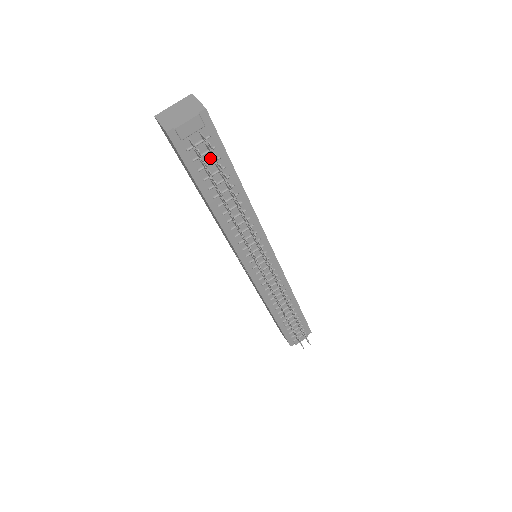
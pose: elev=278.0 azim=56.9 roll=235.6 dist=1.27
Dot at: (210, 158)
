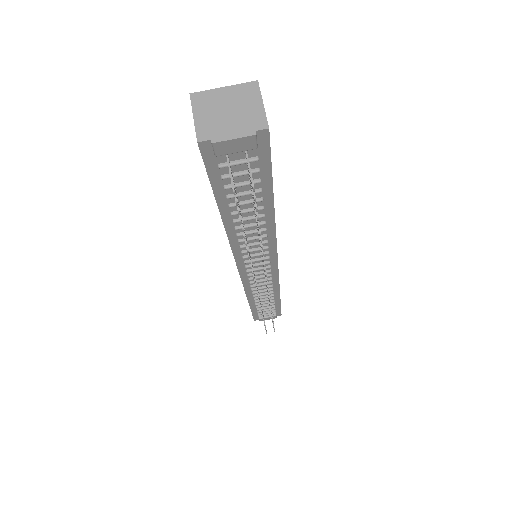
Dot at: (247, 178)
